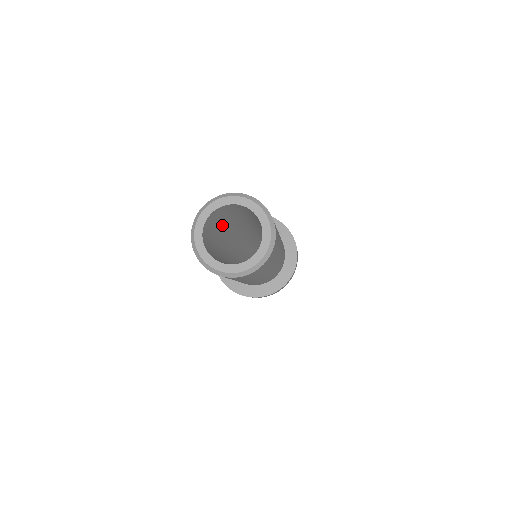
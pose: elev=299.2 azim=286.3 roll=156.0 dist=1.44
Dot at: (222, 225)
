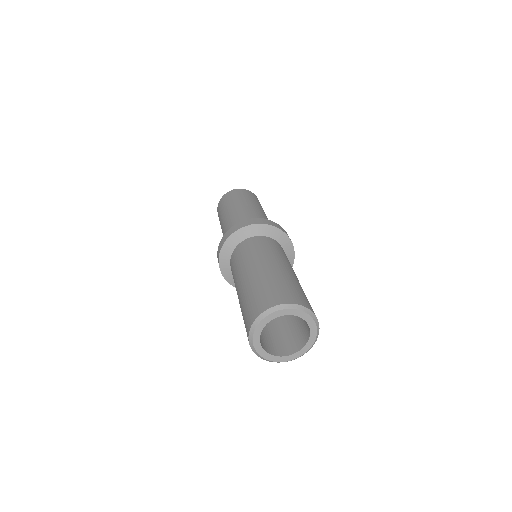
Dot at: occluded
